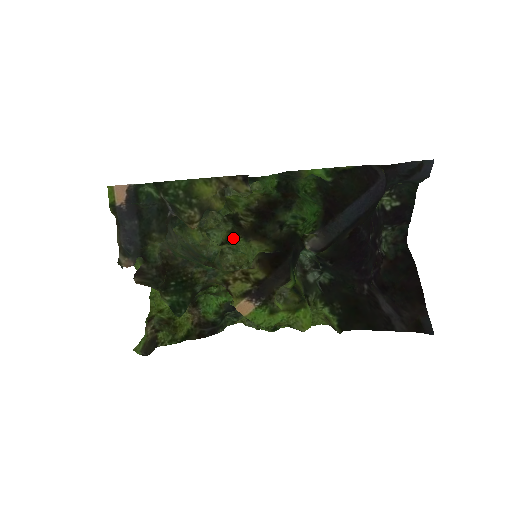
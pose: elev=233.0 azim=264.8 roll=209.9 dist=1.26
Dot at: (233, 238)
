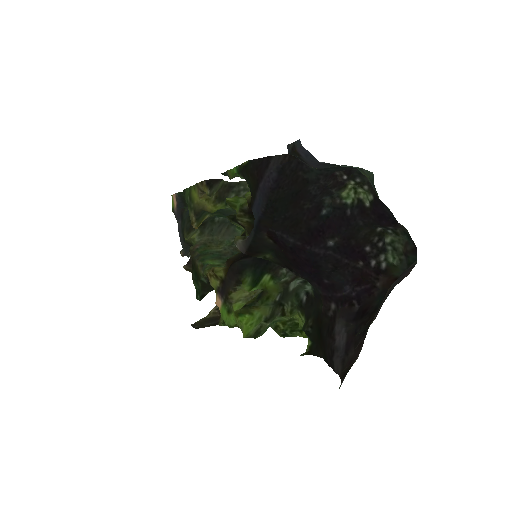
Dot at: occluded
